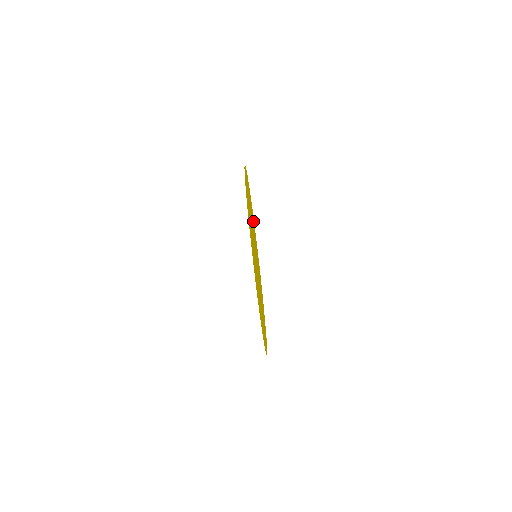
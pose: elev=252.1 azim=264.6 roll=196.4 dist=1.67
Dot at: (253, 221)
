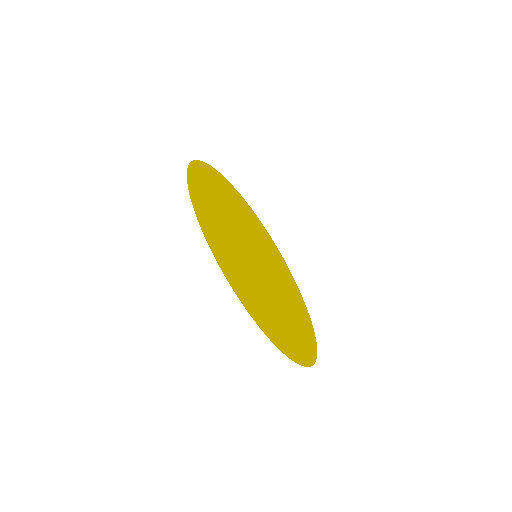
Dot at: (237, 201)
